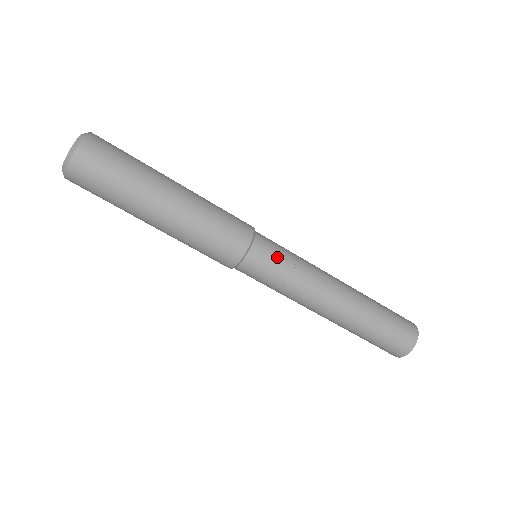
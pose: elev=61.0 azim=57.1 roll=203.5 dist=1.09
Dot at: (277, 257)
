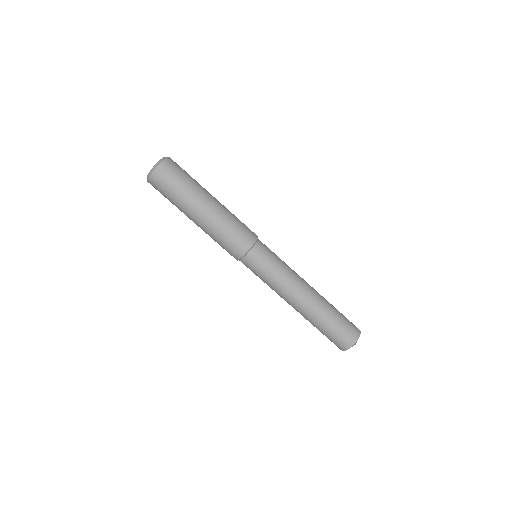
Dot at: (266, 261)
